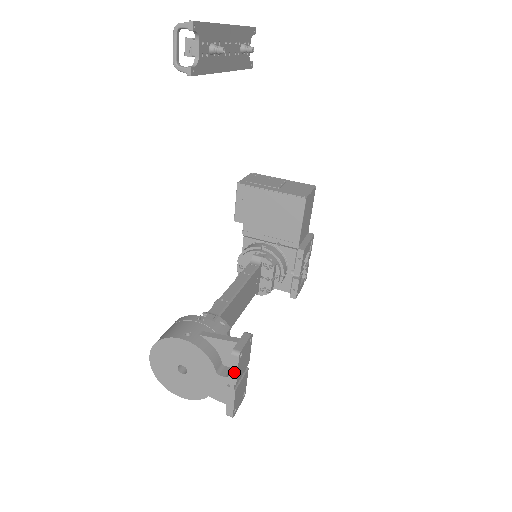
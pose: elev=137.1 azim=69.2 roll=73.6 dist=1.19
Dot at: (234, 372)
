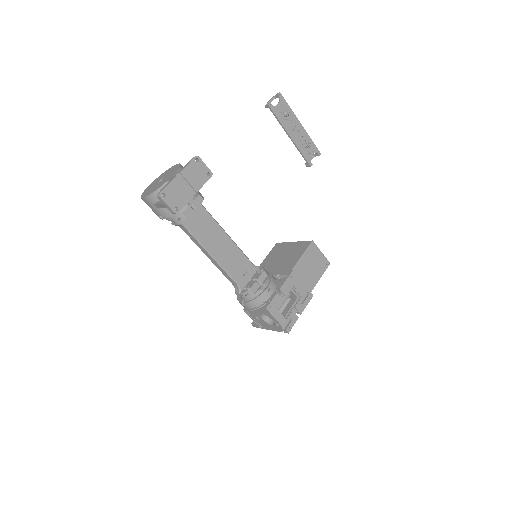
Dot at: (186, 166)
